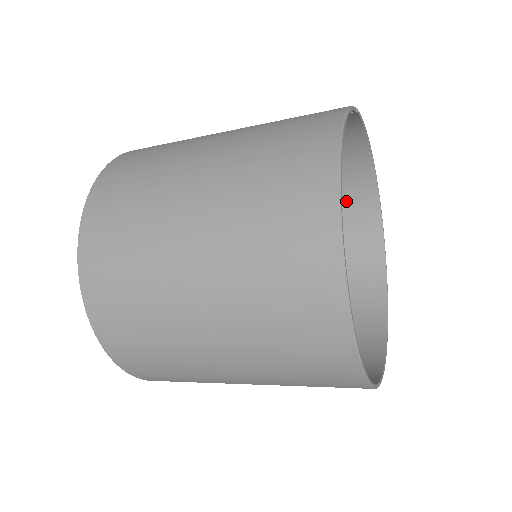
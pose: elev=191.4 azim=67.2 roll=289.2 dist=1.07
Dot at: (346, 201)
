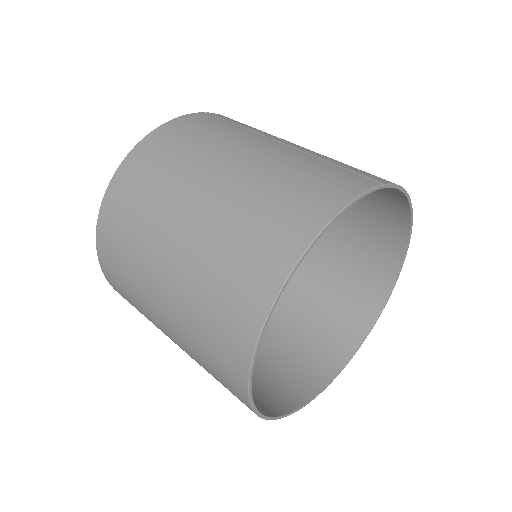
Dot at: (377, 232)
